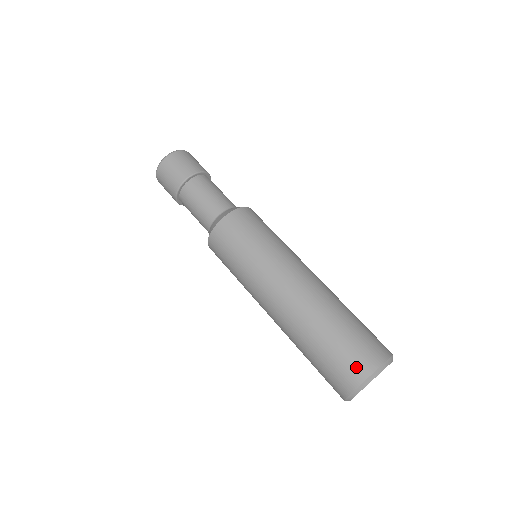
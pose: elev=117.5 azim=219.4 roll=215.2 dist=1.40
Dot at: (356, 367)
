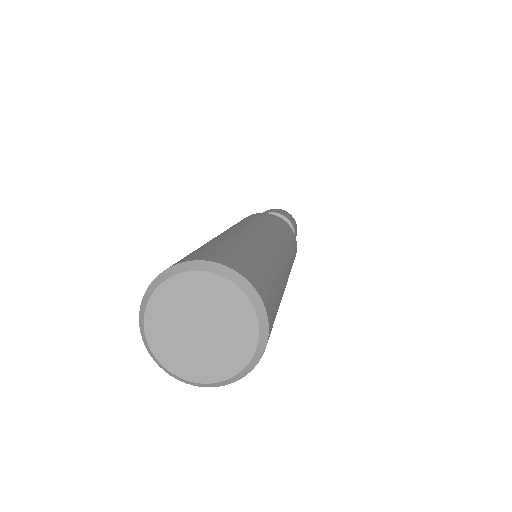
Dot at: occluded
